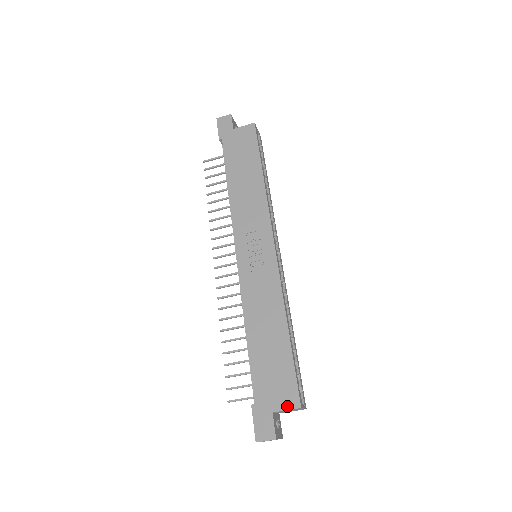
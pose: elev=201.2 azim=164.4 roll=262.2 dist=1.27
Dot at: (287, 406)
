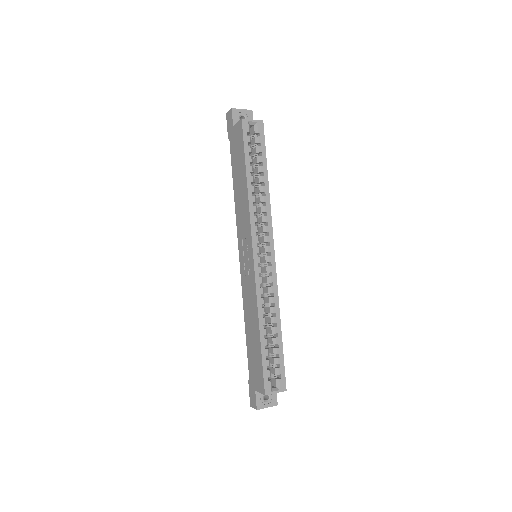
Dot at: (260, 390)
